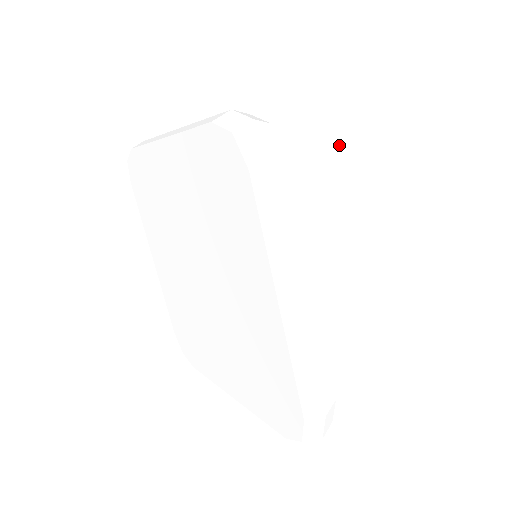
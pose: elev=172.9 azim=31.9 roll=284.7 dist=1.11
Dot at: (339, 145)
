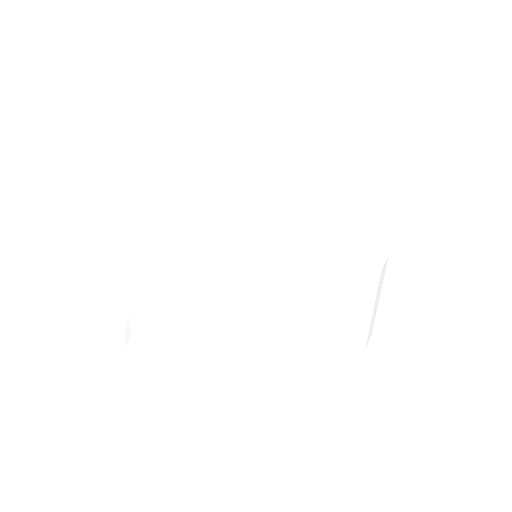
Dot at: occluded
